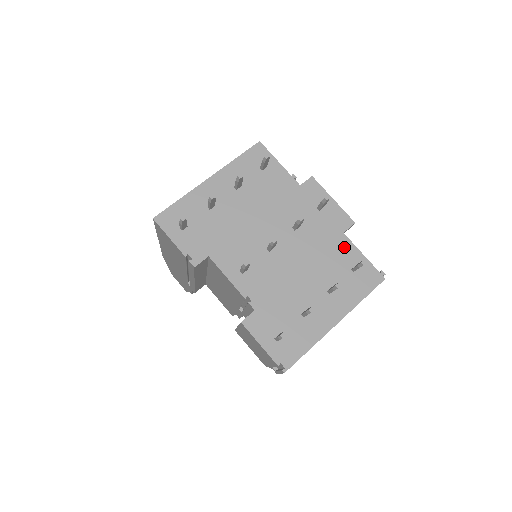
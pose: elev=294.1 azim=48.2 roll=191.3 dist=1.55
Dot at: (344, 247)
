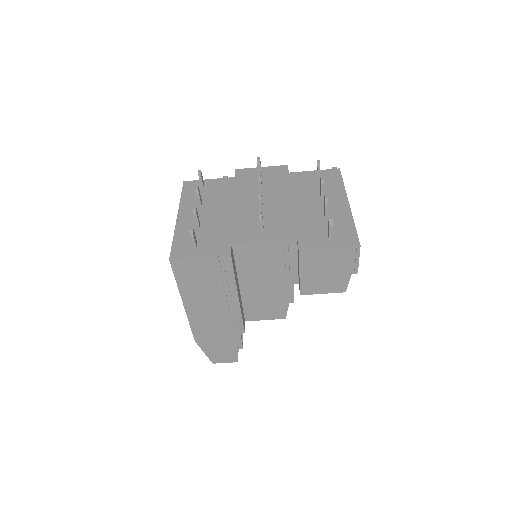
Dot at: (299, 177)
